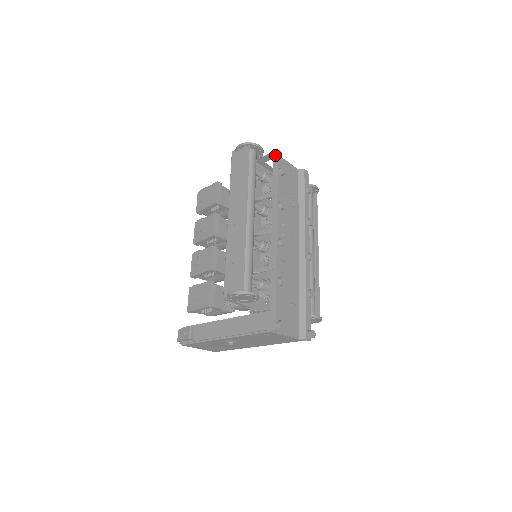
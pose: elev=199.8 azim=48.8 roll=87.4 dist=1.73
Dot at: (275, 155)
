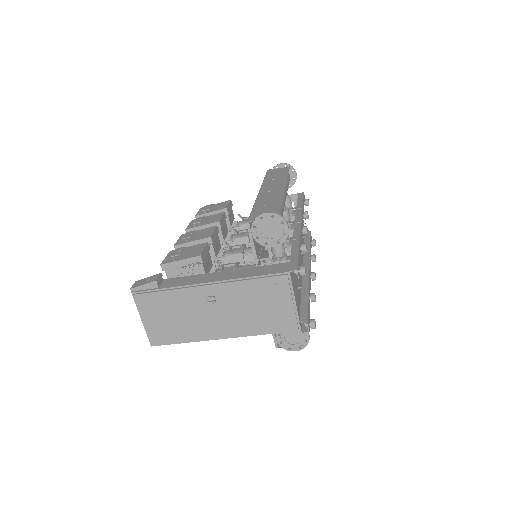
Dot at: (301, 194)
